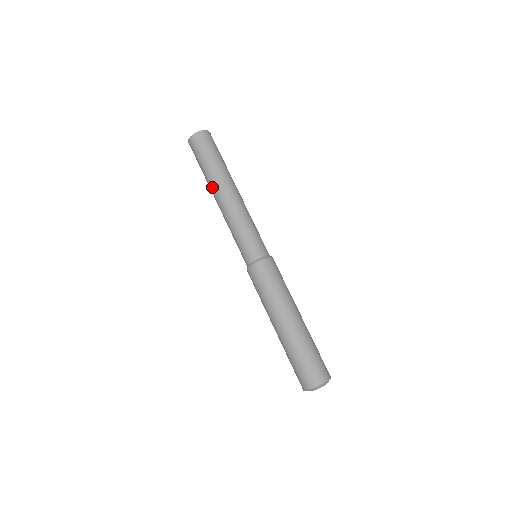
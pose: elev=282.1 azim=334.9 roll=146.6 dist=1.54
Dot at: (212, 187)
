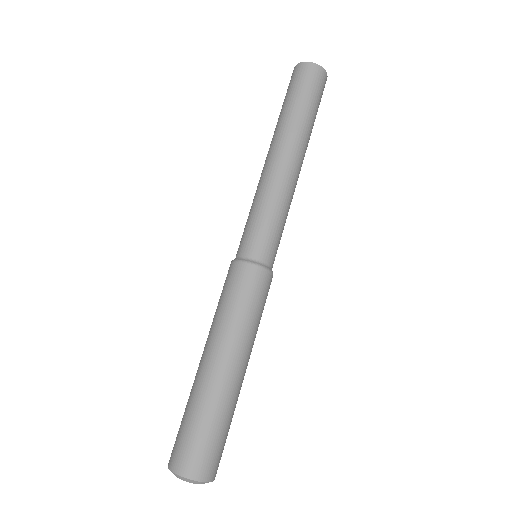
Dot at: (290, 136)
